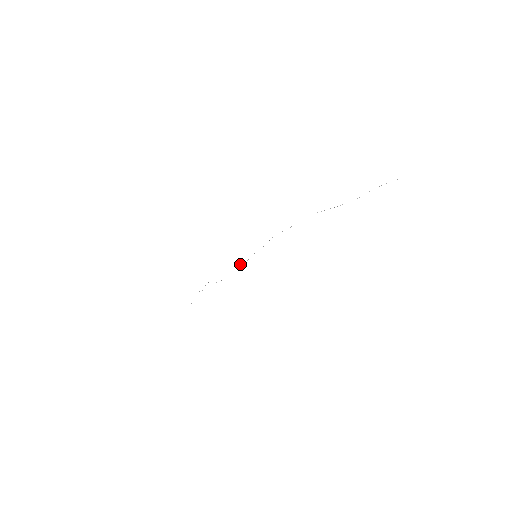
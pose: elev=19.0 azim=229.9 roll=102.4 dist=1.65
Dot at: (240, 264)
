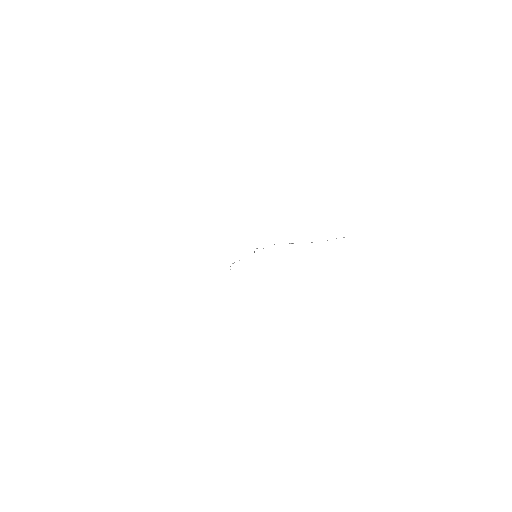
Dot at: occluded
